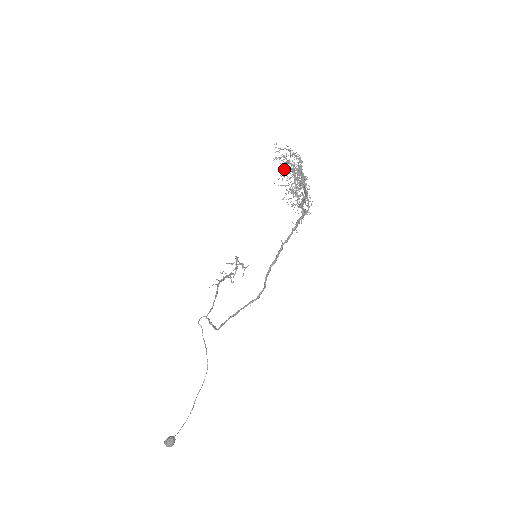
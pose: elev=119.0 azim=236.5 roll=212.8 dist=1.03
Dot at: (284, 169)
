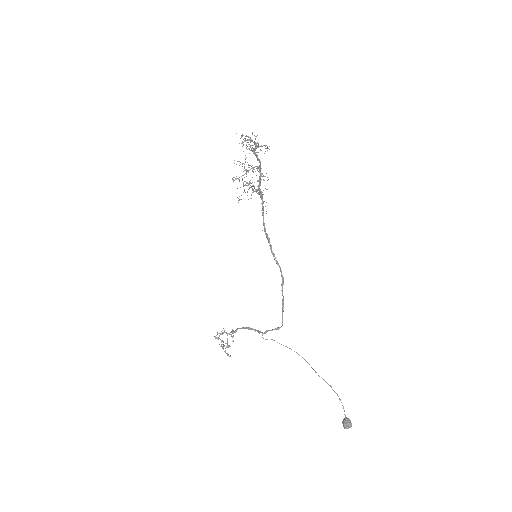
Dot at: occluded
